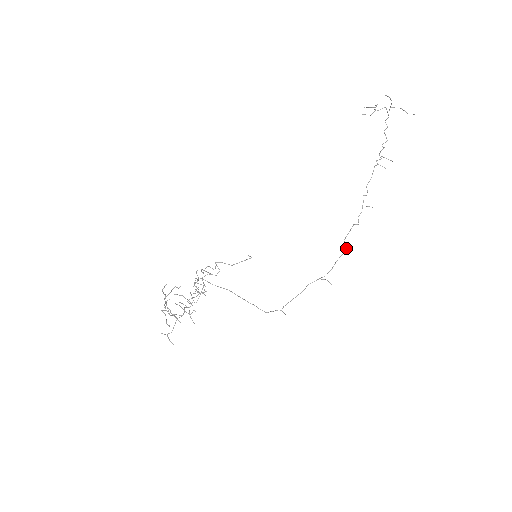
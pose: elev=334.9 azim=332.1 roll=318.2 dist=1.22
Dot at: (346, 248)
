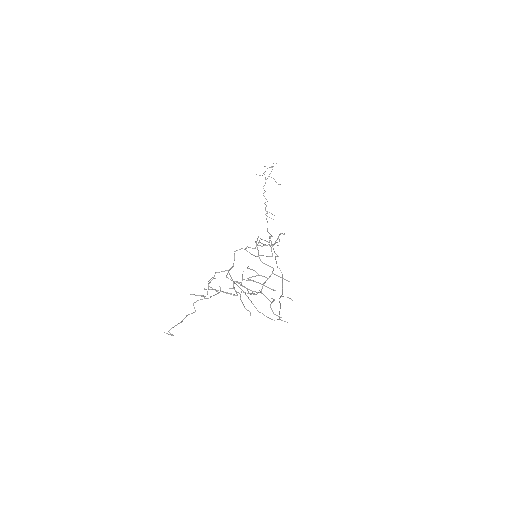
Dot at: occluded
